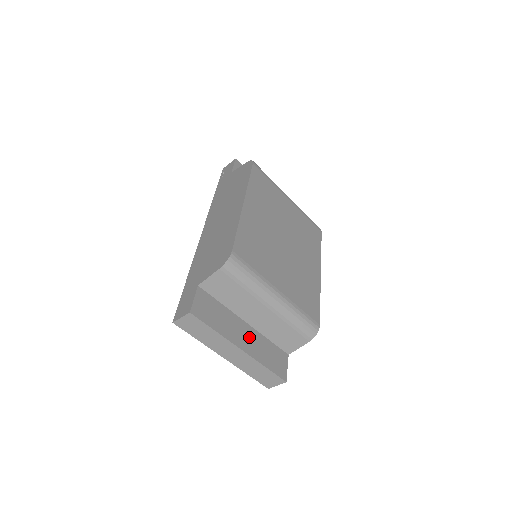
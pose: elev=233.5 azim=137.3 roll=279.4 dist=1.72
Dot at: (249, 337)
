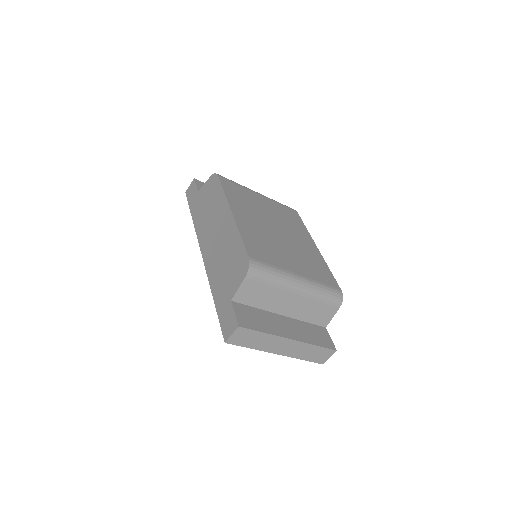
Dot at: (291, 326)
